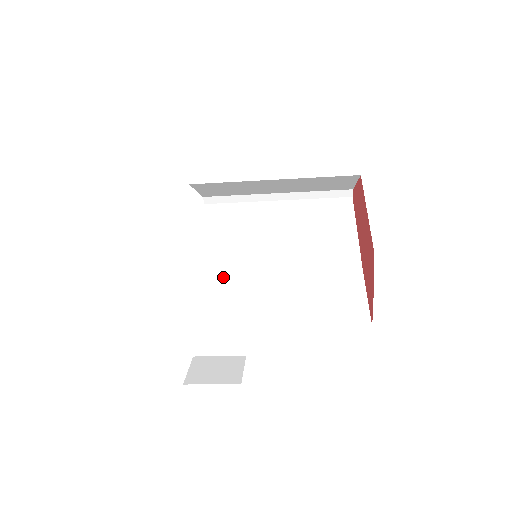
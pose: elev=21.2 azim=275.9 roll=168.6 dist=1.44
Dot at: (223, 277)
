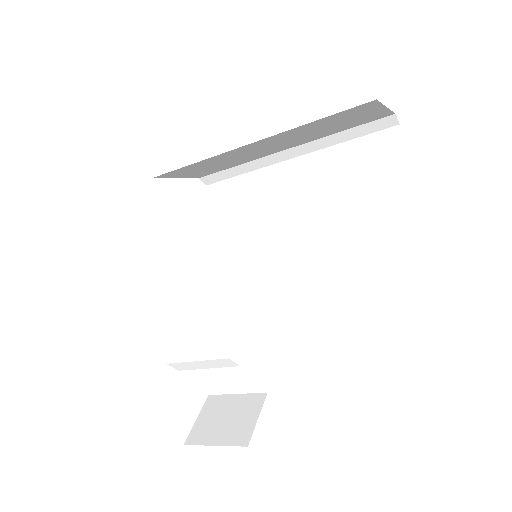
Dot at: (224, 289)
